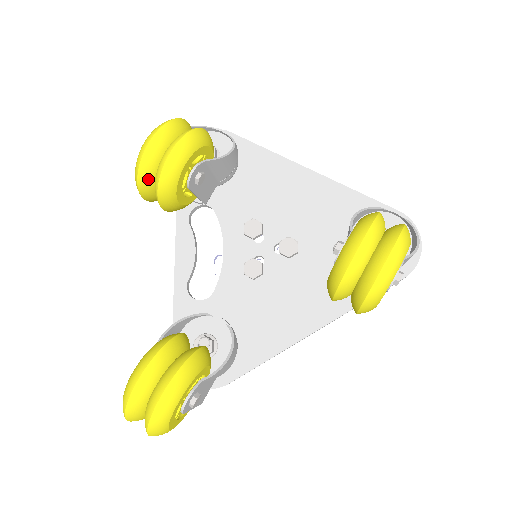
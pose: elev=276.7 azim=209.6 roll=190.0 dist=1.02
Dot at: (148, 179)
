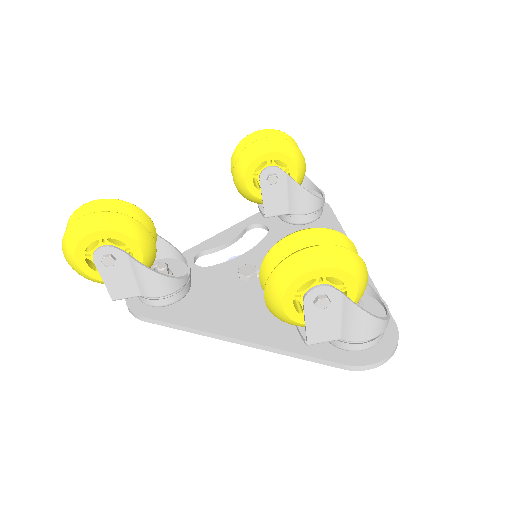
Dot at: occluded
